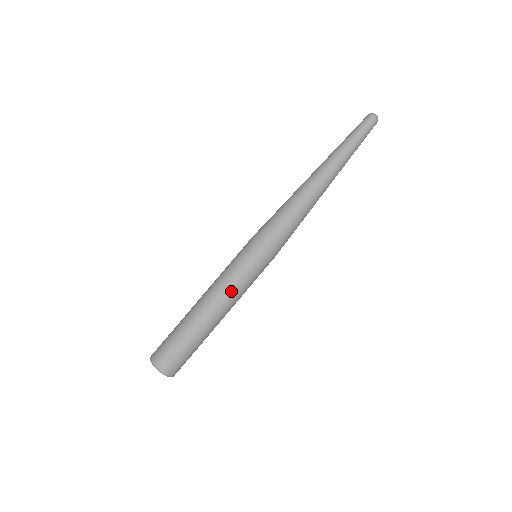
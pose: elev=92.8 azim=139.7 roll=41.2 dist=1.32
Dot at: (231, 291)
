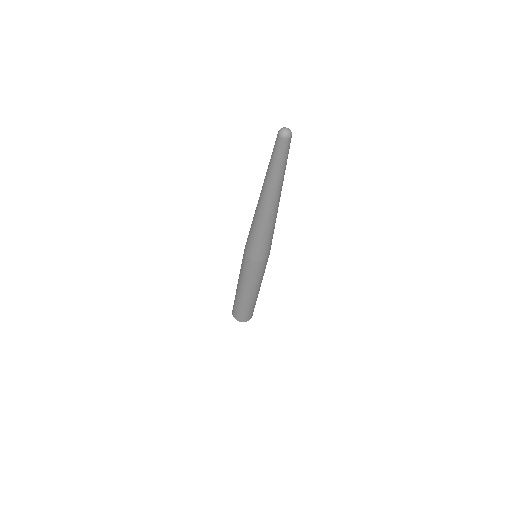
Dot at: (255, 285)
